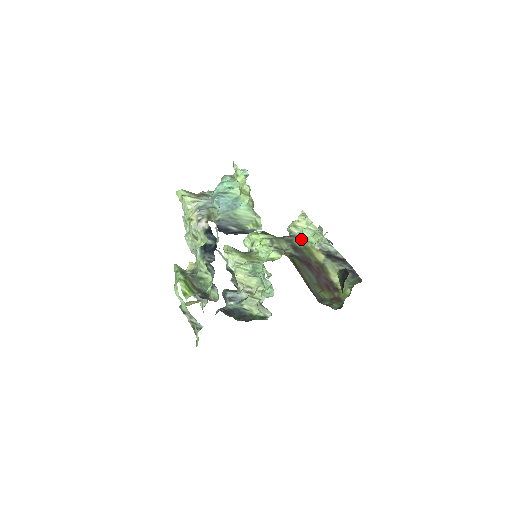
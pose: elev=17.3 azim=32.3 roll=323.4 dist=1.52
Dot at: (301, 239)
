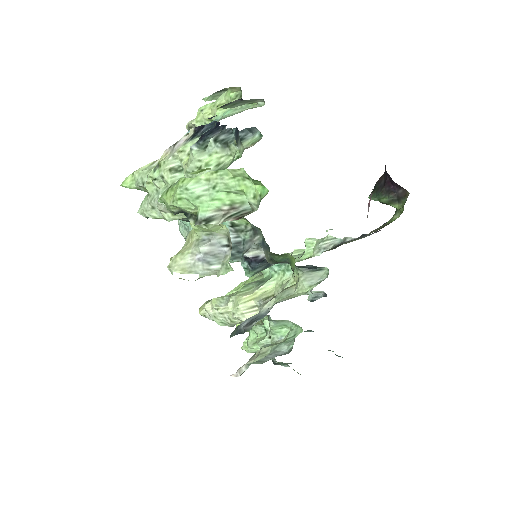
Dot at: occluded
